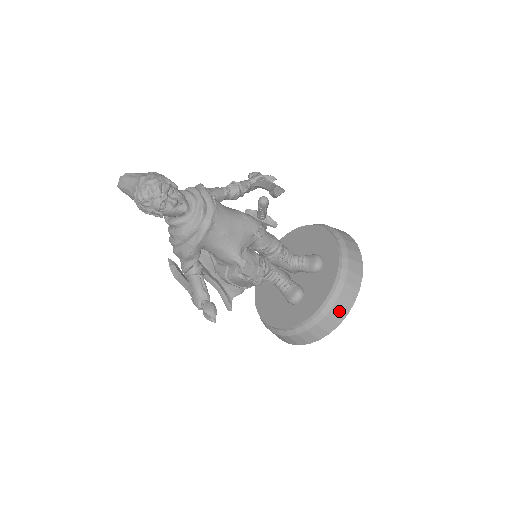
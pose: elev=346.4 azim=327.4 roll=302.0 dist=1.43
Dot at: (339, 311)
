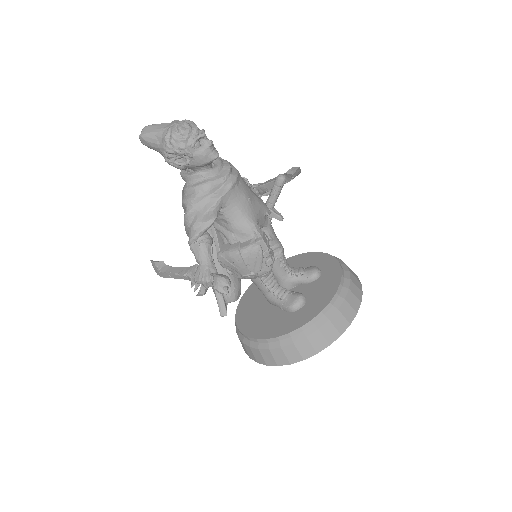
Dot at: (349, 307)
